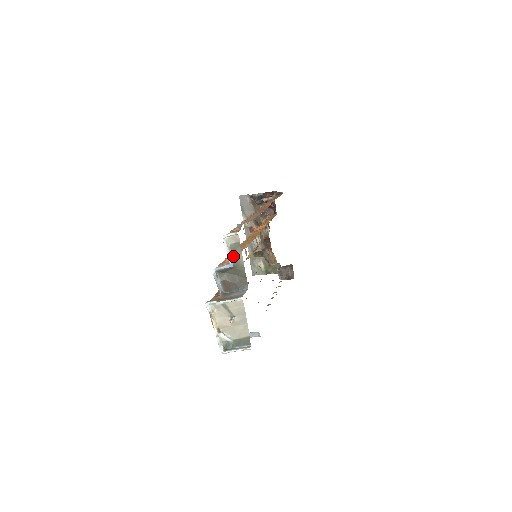
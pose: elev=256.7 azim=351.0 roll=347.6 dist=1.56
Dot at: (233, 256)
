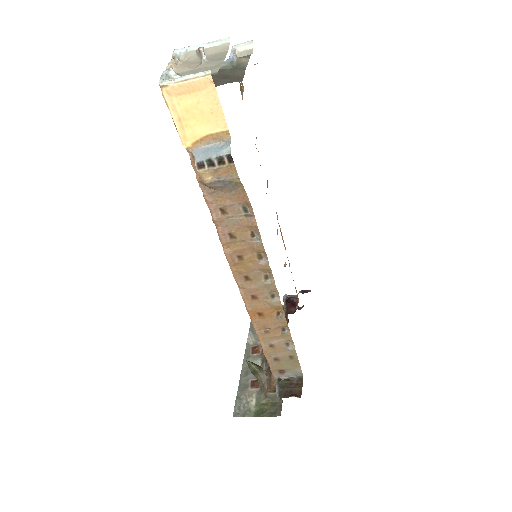
Dot at: (237, 58)
